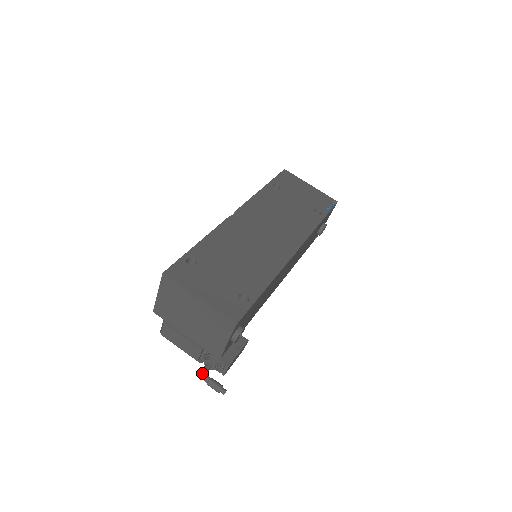
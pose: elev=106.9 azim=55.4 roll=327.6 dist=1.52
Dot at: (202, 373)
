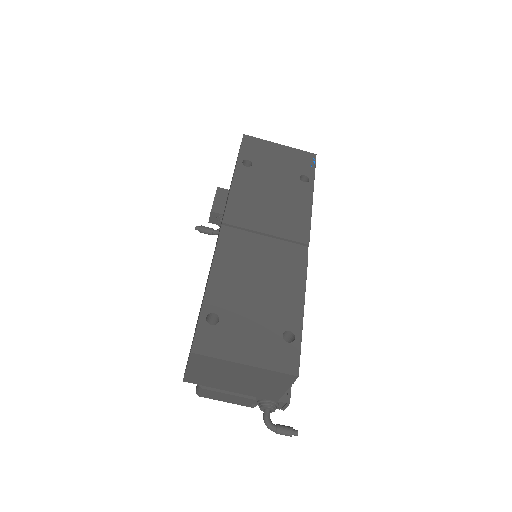
Dot at: (265, 424)
